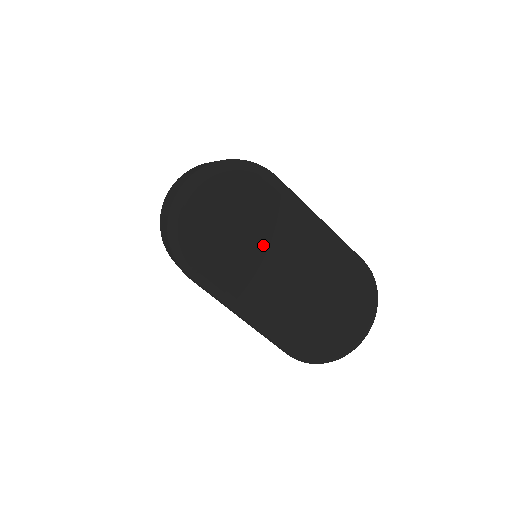
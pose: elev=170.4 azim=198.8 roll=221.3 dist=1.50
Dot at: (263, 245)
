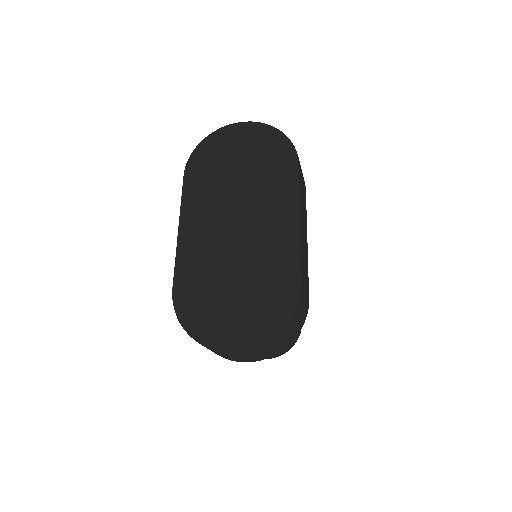
Dot at: (240, 189)
